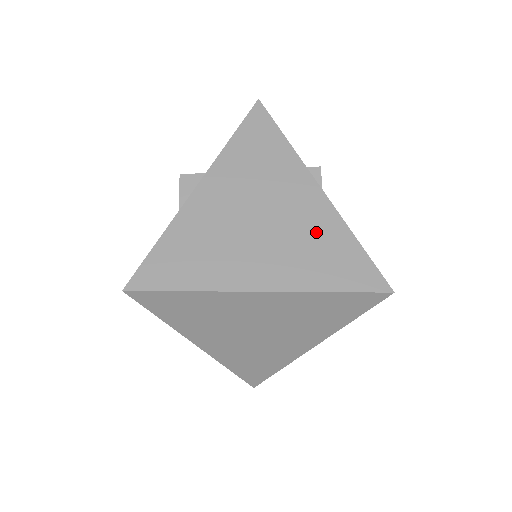
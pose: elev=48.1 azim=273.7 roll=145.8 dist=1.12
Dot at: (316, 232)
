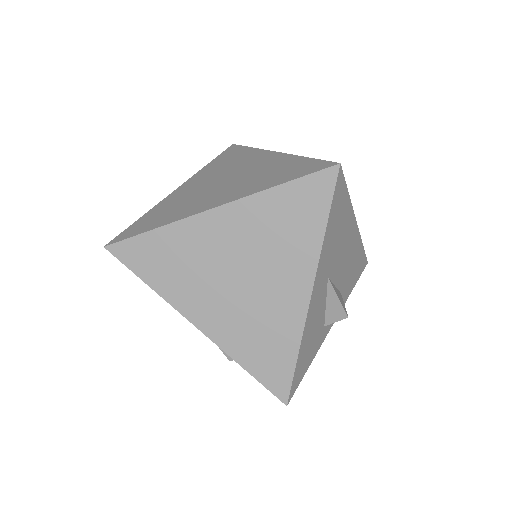
Dot at: (269, 168)
